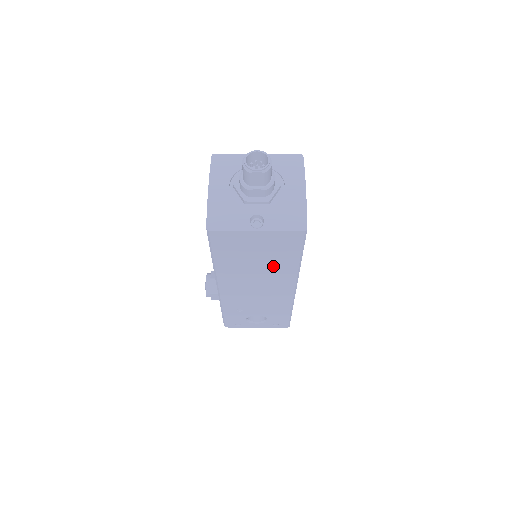
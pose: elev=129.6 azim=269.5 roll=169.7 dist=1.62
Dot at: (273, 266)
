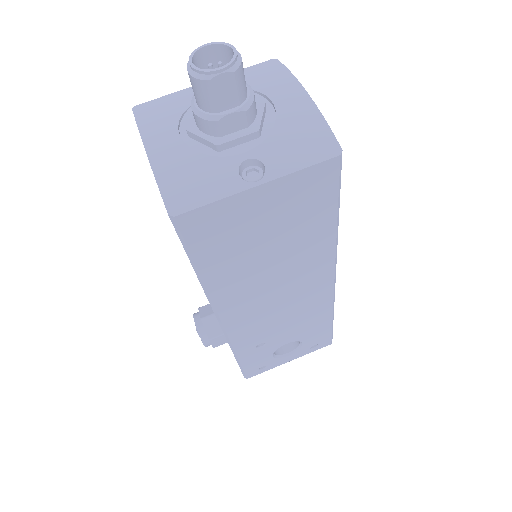
Dot at: (297, 249)
